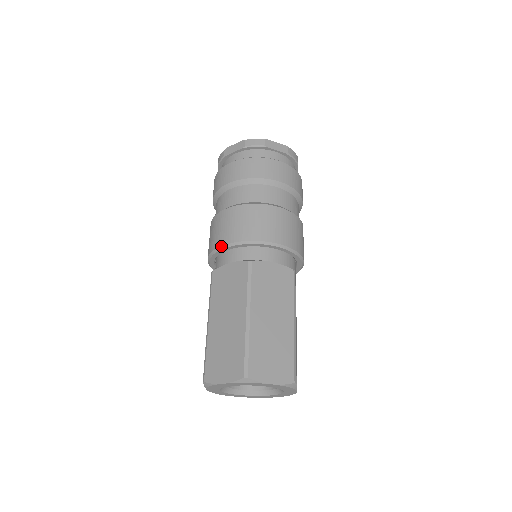
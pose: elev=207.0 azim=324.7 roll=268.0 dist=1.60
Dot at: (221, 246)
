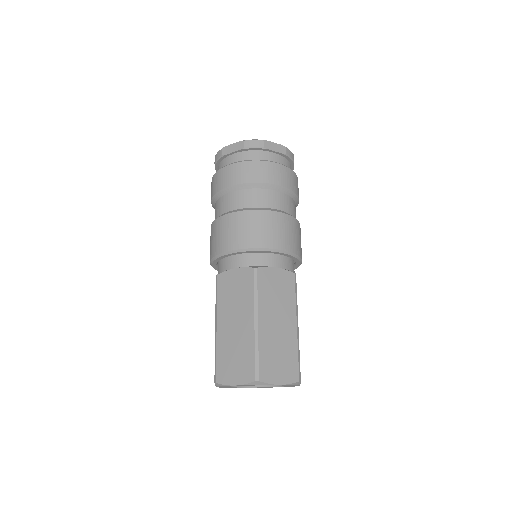
Dot at: occluded
